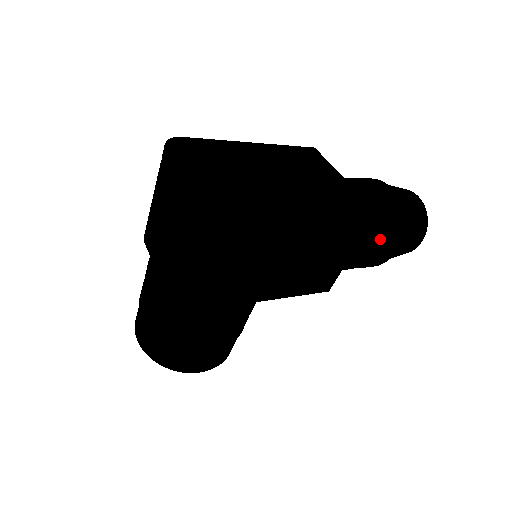
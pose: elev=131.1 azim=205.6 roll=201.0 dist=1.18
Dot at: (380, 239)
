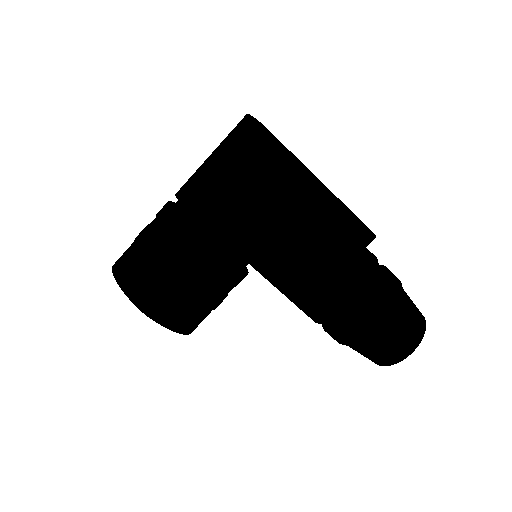
Dot at: (372, 296)
